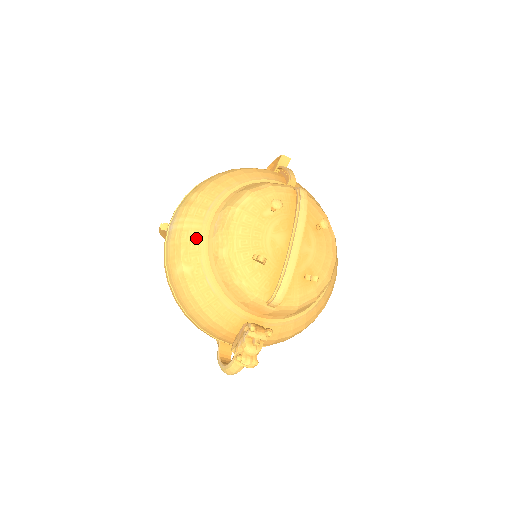
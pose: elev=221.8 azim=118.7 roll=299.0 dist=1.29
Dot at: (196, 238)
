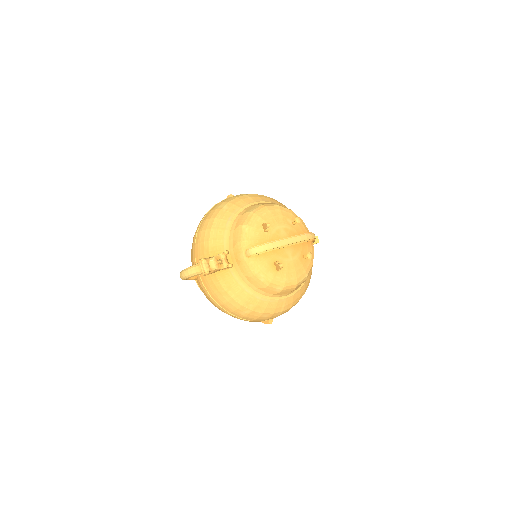
Dot at: (245, 201)
